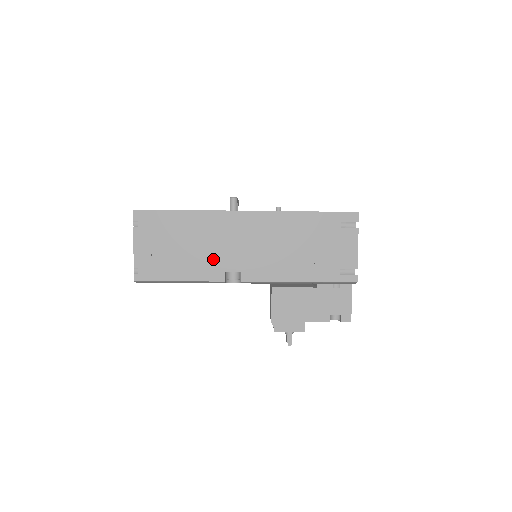
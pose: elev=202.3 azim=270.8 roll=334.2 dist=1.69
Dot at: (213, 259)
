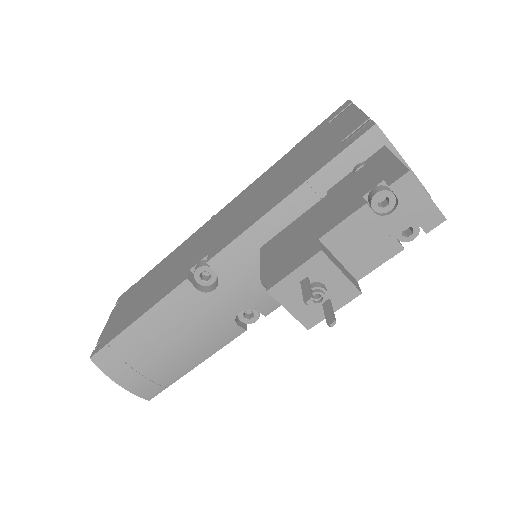
Dot at: (179, 271)
